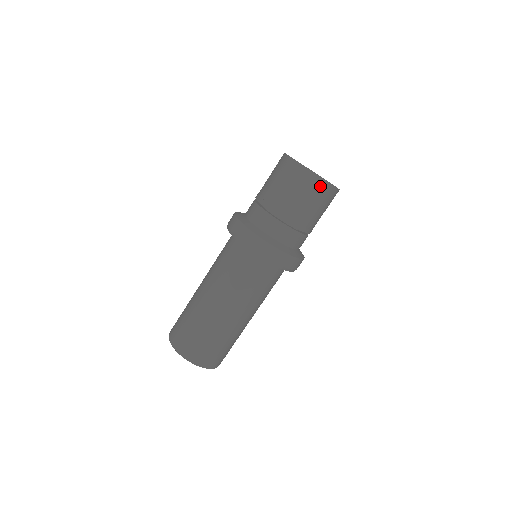
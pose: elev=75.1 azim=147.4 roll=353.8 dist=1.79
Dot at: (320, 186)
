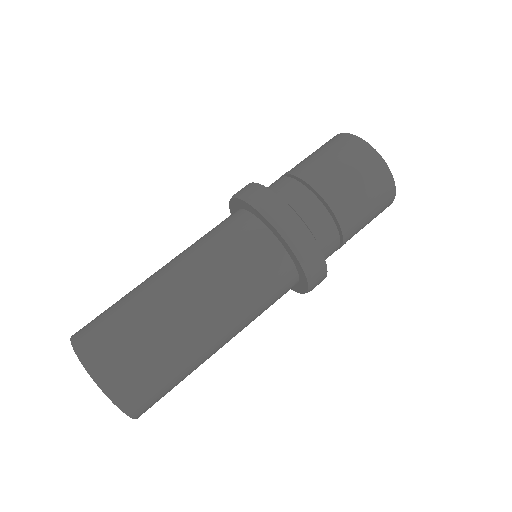
Dot at: (353, 144)
